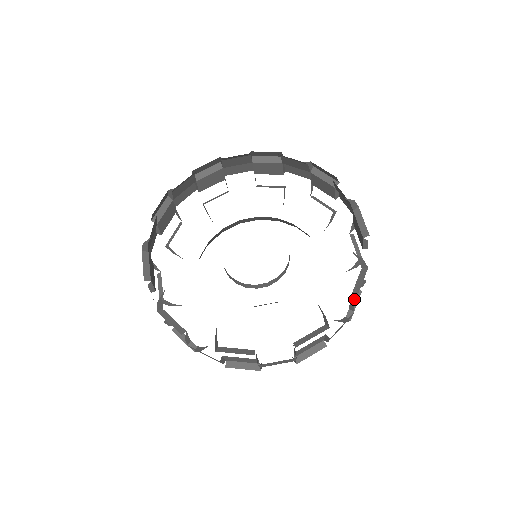
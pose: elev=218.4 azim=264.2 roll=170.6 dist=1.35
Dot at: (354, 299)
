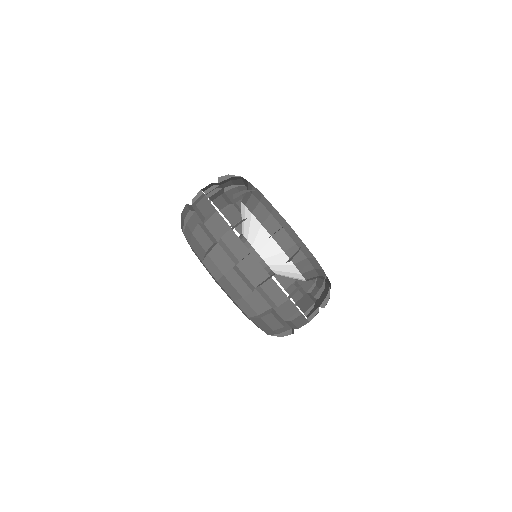
Dot at: occluded
